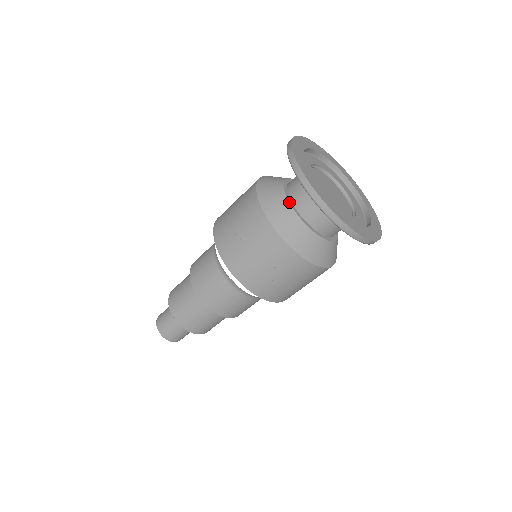
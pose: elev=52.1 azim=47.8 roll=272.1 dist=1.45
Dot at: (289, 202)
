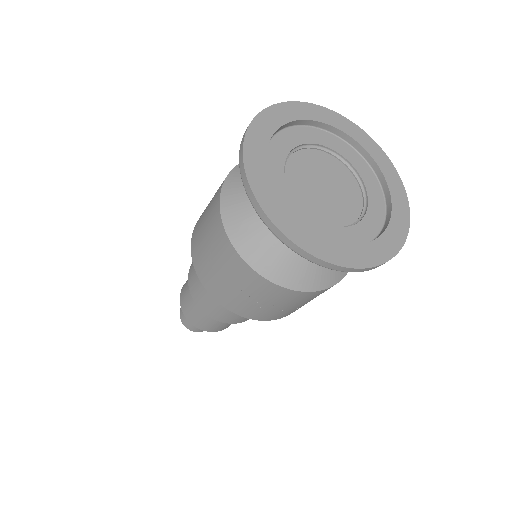
Dot at: occluded
